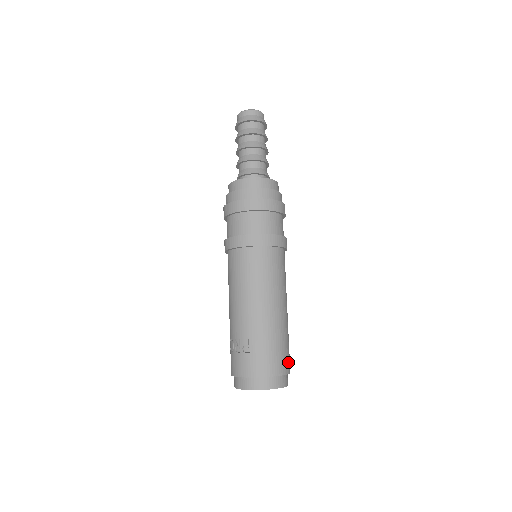
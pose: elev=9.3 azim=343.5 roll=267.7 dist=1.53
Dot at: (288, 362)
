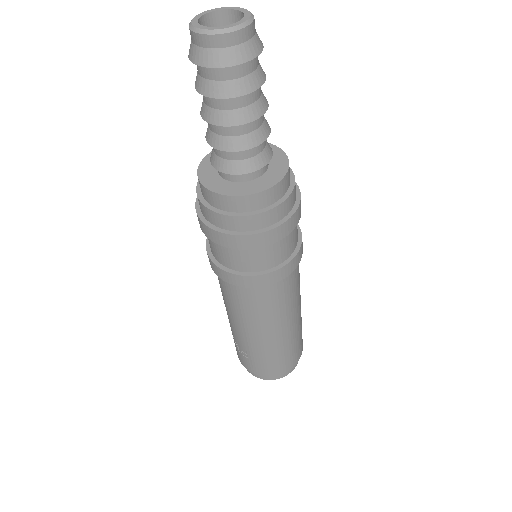
Dot at: (297, 355)
